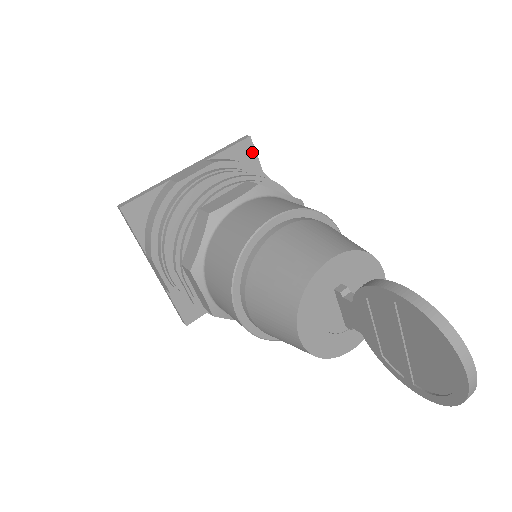
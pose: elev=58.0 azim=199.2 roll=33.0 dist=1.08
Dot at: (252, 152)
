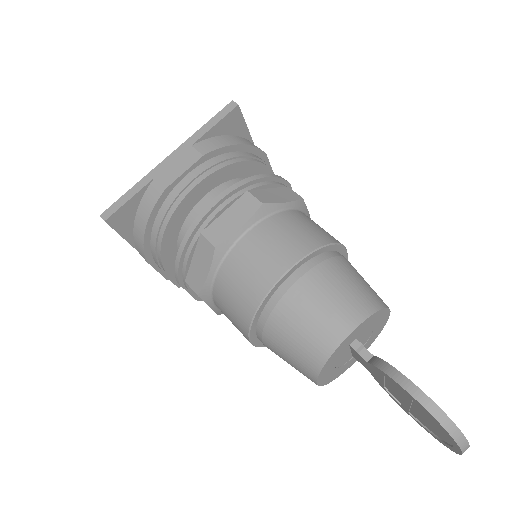
Dot at: (240, 120)
